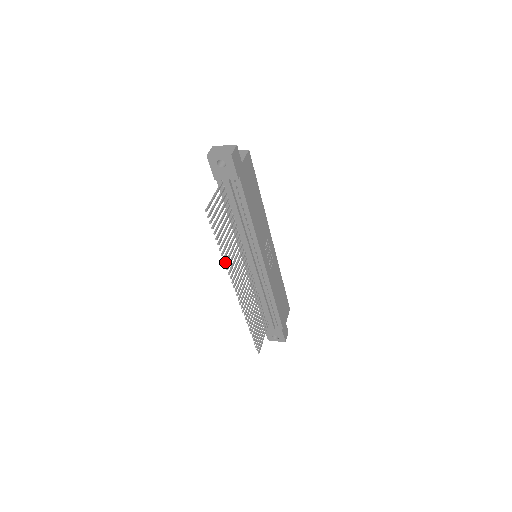
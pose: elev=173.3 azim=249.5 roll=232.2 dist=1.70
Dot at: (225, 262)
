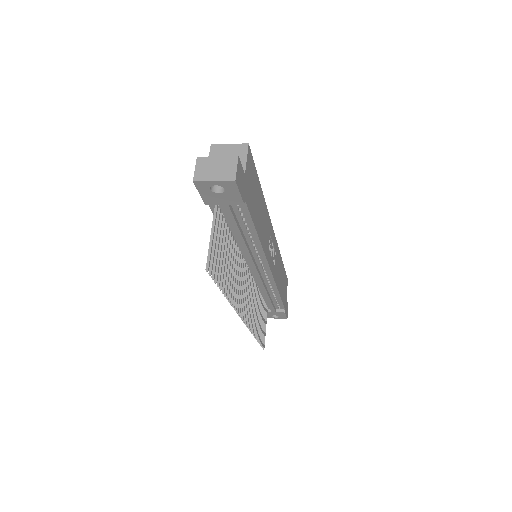
Dot at: occluded
